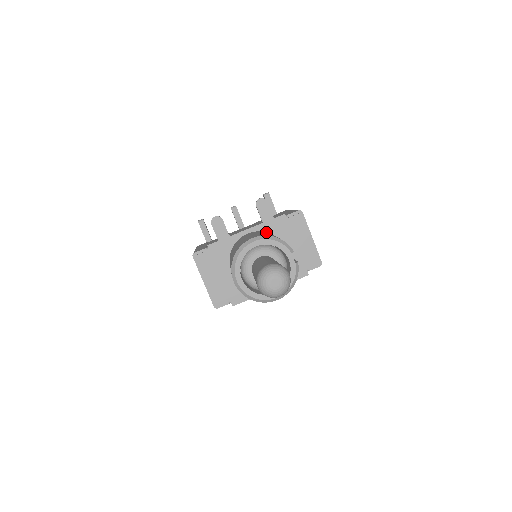
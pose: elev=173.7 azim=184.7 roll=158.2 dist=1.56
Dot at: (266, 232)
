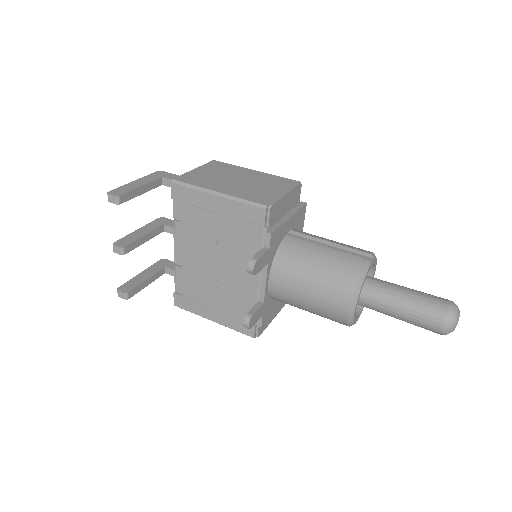
Dot at: (276, 259)
